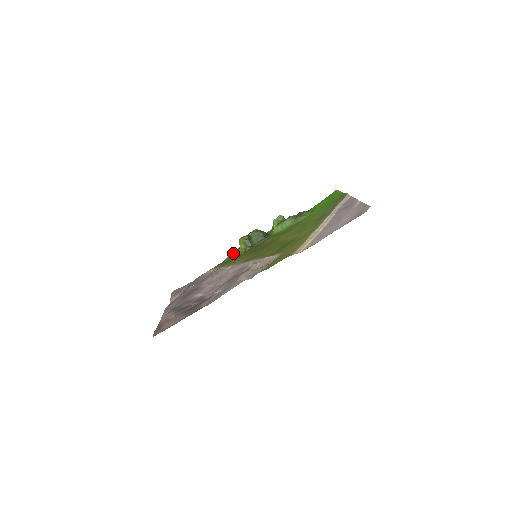
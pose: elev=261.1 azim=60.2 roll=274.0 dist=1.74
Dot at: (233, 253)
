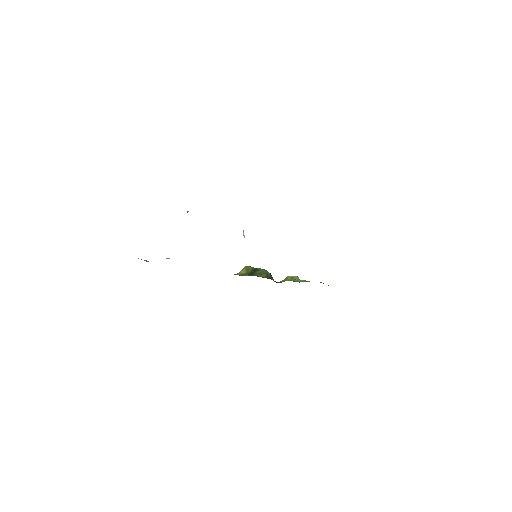
Dot at: occluded
